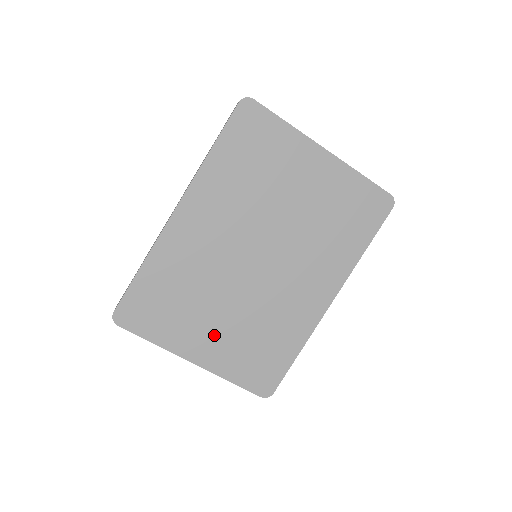
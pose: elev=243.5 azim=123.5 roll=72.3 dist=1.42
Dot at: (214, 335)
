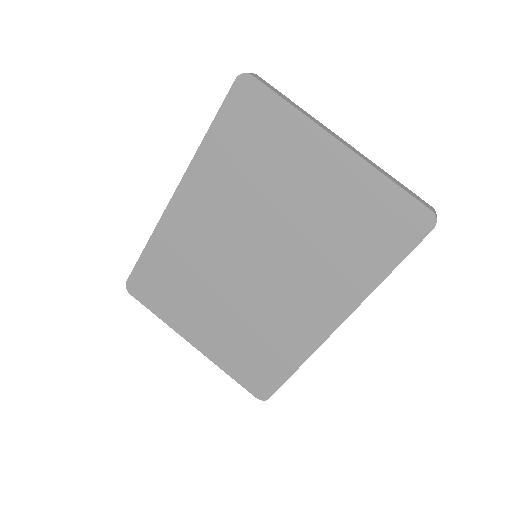
Dot at: (211, 326)
